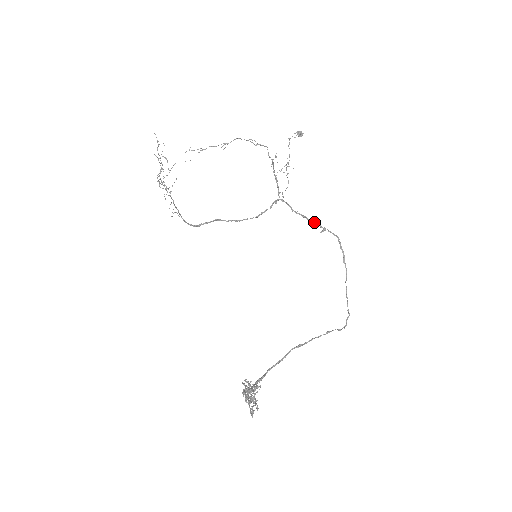
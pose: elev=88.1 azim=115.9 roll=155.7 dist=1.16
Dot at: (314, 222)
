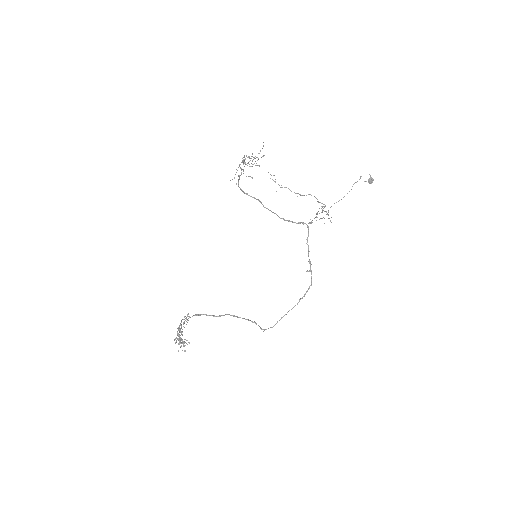
Dot at: occluded
